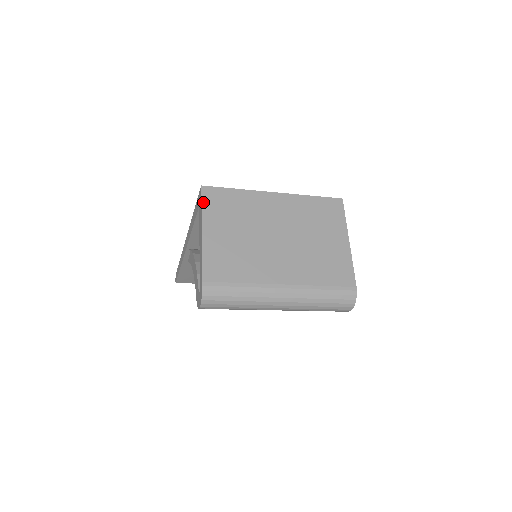
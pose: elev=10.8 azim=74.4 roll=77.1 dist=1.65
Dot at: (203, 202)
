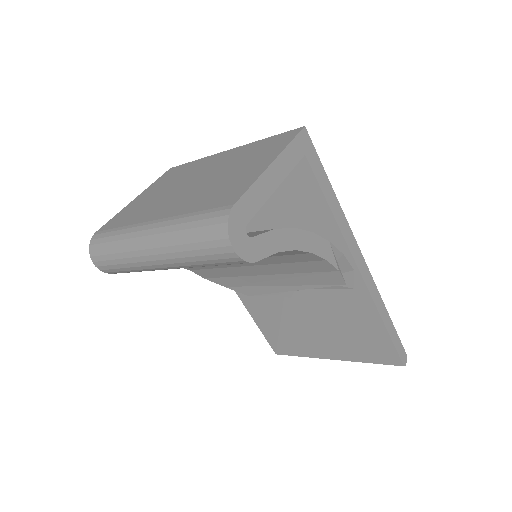
Dot at: (159, 178)
